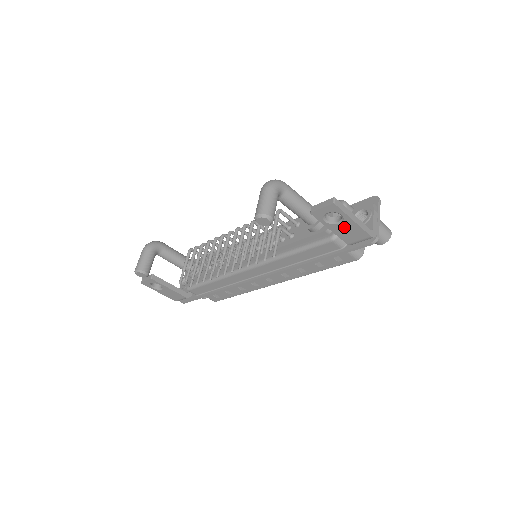
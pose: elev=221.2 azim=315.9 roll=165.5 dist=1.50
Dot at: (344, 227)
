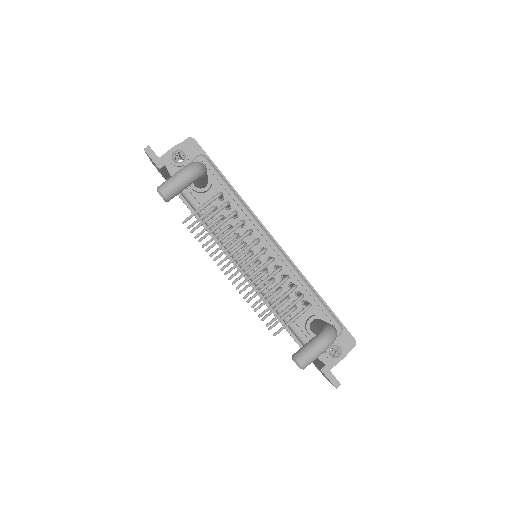
Dot at: occluded
